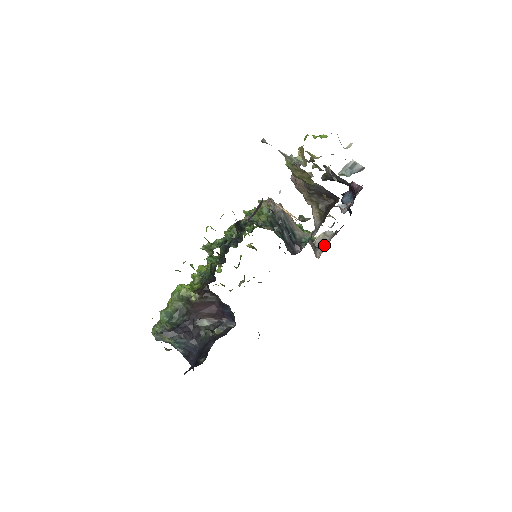
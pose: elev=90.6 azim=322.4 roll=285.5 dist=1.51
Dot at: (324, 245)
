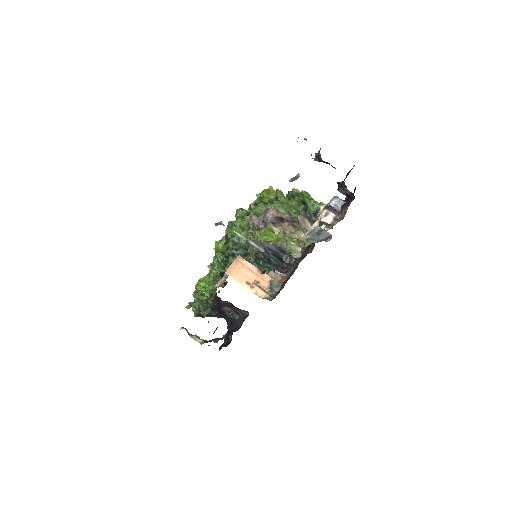
Dot at: occluded
